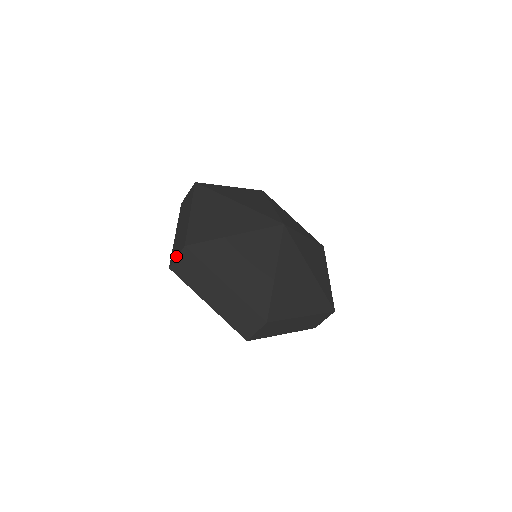
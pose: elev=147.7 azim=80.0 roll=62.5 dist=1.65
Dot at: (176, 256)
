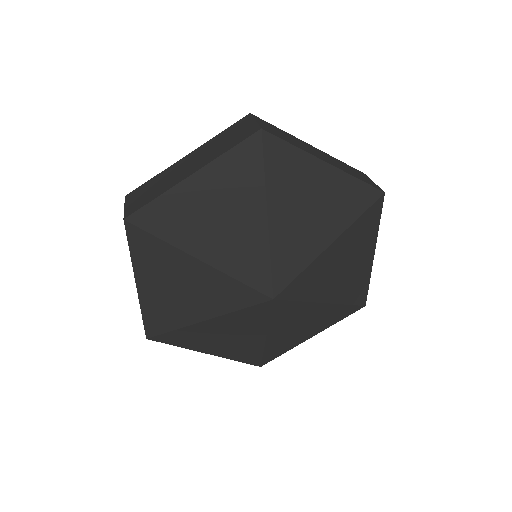
Dot at: (126, 204)
